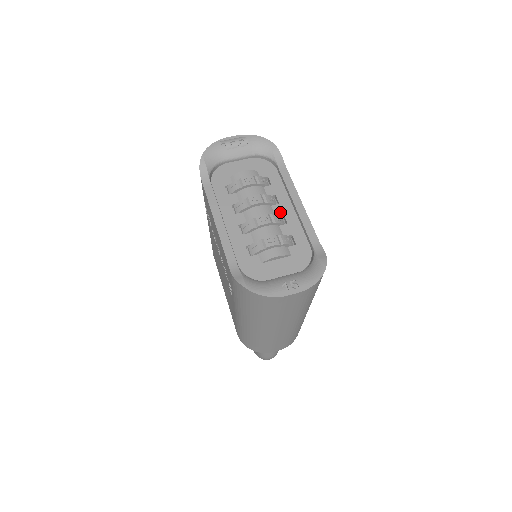
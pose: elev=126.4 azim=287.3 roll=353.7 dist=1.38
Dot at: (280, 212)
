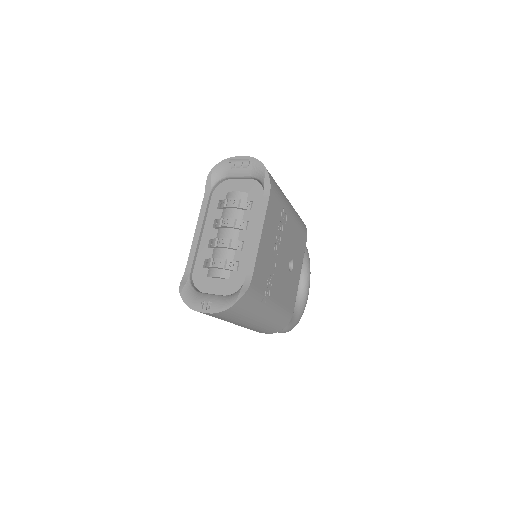
Dot at: (243, 238)
